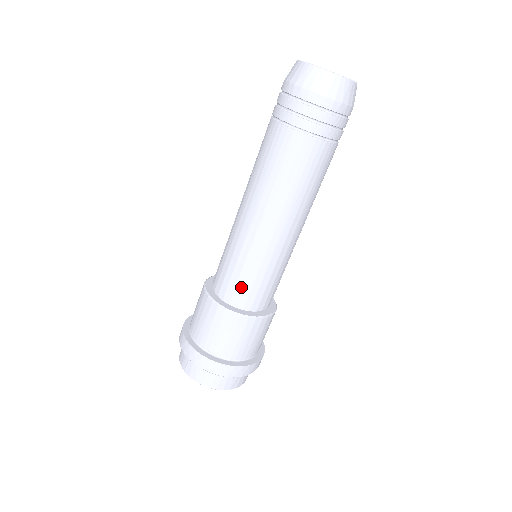
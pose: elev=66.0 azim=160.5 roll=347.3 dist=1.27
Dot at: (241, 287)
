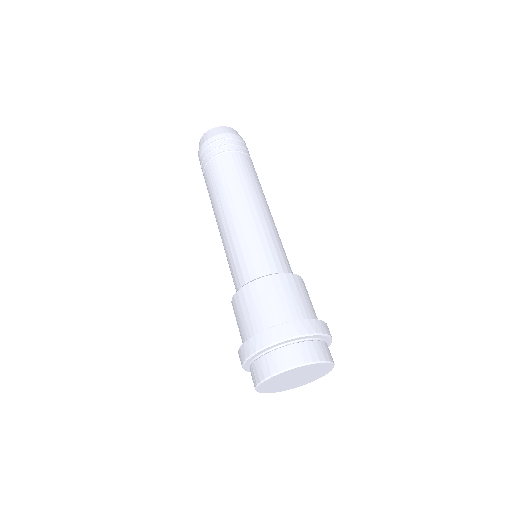
Dot at: (244, 265)
